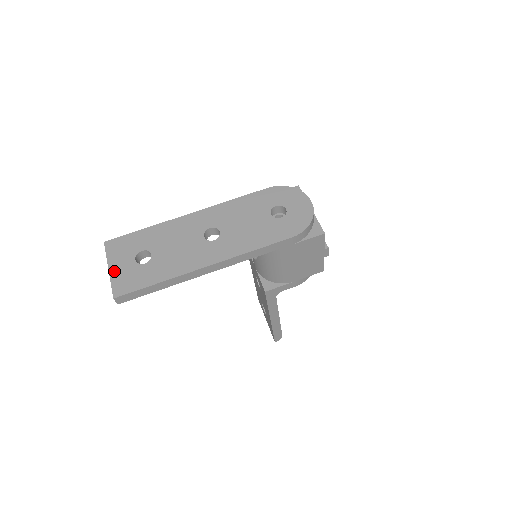
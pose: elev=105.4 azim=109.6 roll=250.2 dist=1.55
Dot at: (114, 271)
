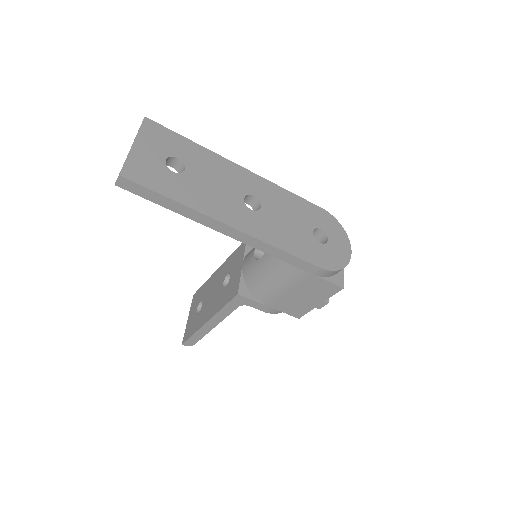
Dot at: (137, 151)
